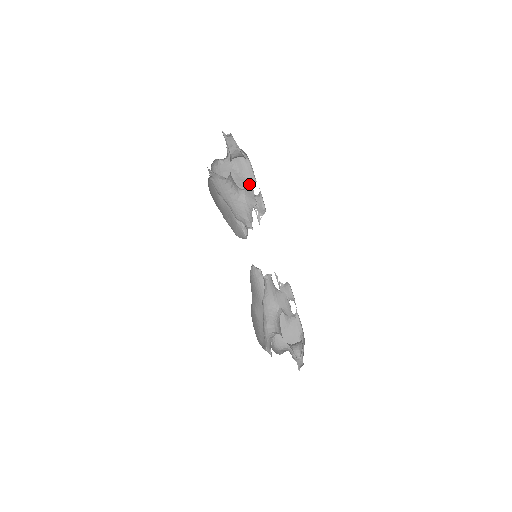
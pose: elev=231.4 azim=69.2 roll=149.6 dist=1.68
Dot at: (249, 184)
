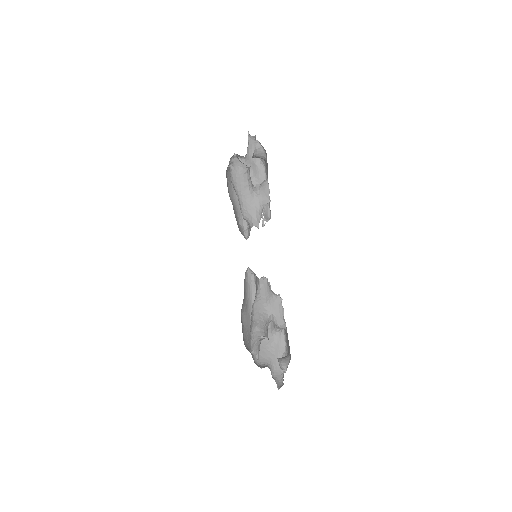
Dot at: (266, 182)
